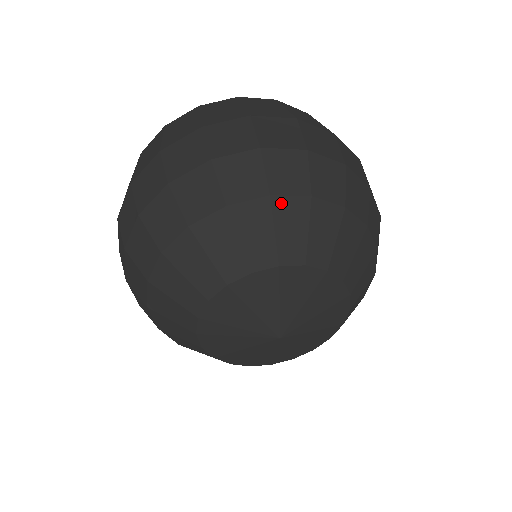
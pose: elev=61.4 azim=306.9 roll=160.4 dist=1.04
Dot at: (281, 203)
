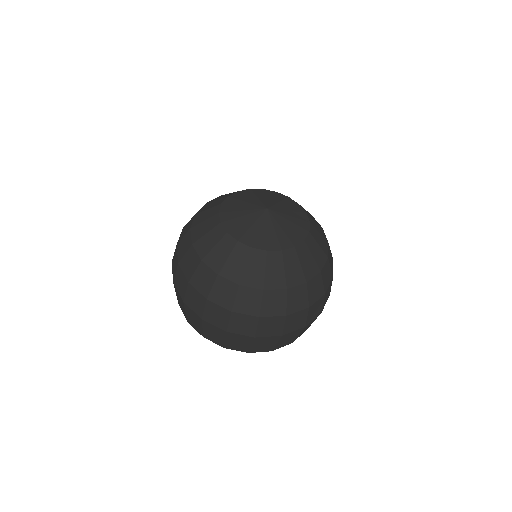
Dot at: (313, 217)
